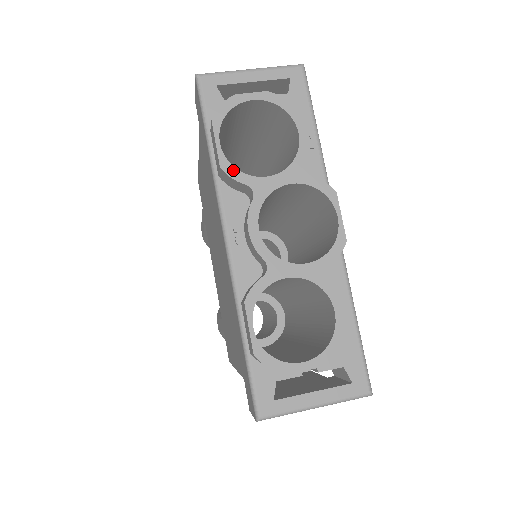
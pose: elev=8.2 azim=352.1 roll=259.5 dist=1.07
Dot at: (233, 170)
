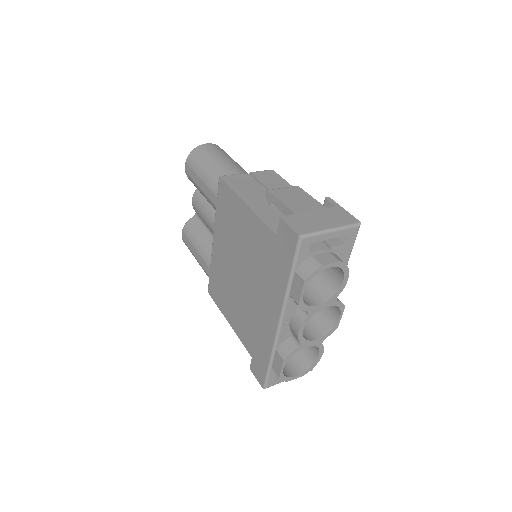
Dot at: (304, 305)
